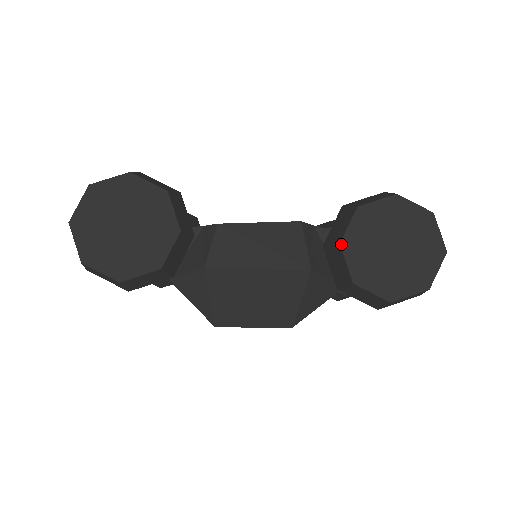
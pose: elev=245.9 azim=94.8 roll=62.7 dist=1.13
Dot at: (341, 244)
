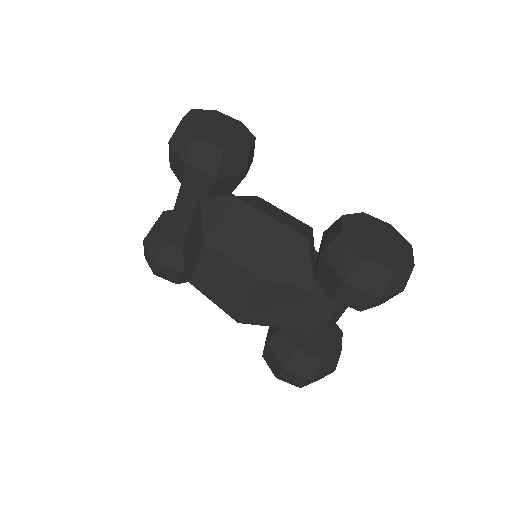
Dot at: (343, 216)
